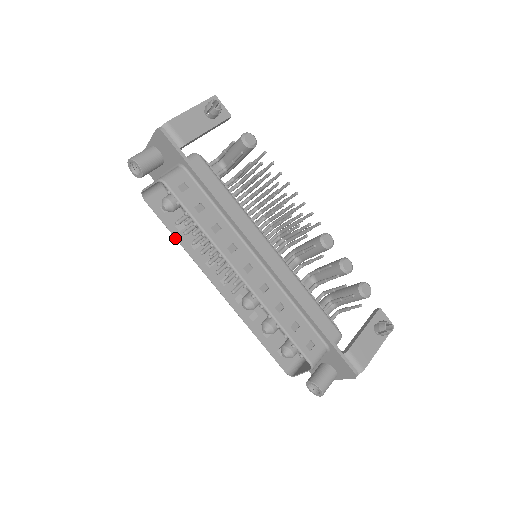
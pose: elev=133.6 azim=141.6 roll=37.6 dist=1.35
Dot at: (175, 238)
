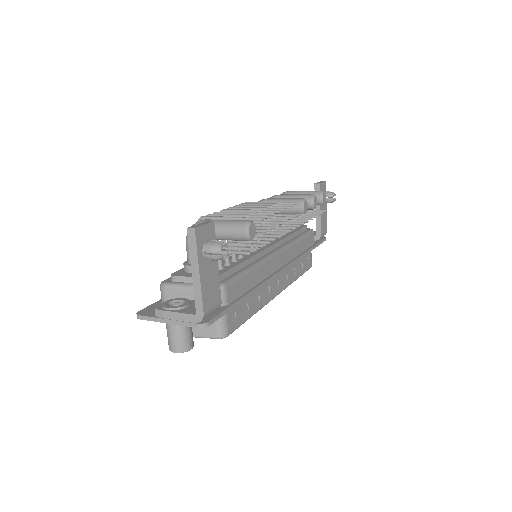
Dot at: occluded
